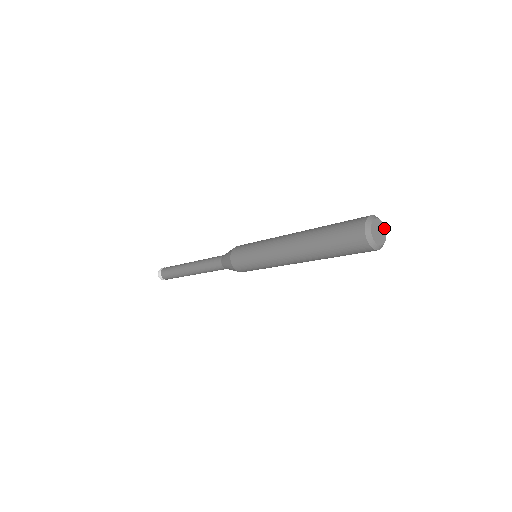
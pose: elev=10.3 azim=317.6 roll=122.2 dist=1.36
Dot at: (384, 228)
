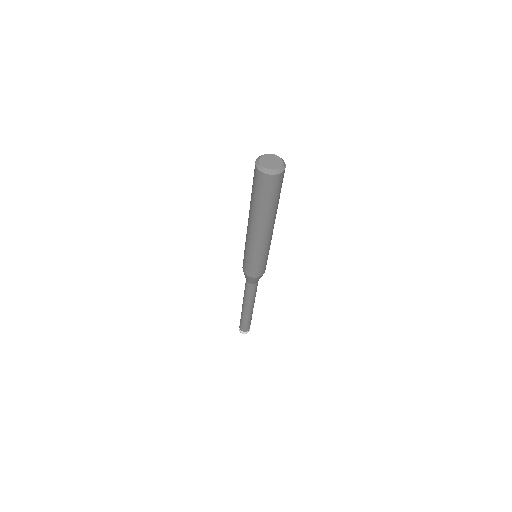
Dot at: (271, 155)
